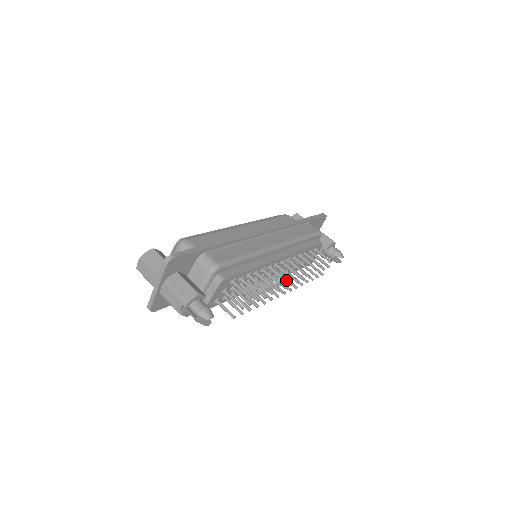
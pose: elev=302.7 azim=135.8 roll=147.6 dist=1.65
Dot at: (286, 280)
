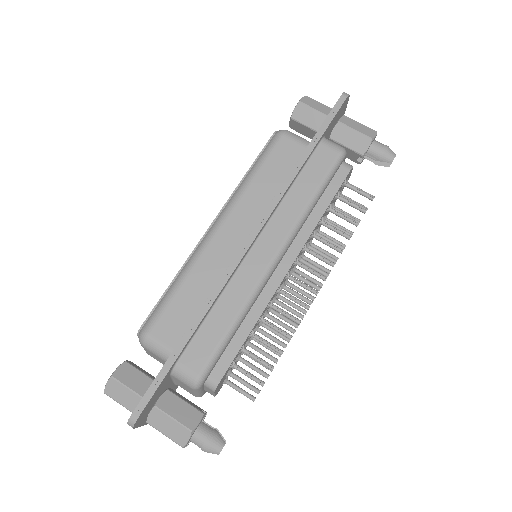
Dot at: (307, 307)
